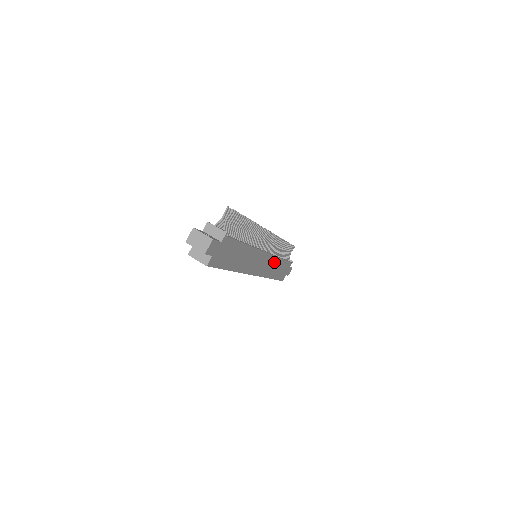
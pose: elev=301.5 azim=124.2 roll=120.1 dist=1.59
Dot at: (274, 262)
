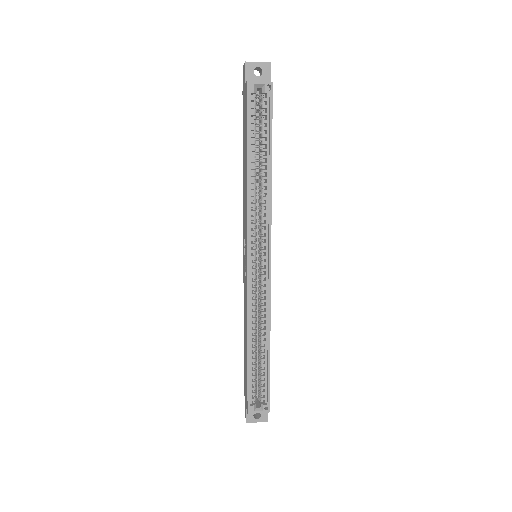
Dot at: occluded
